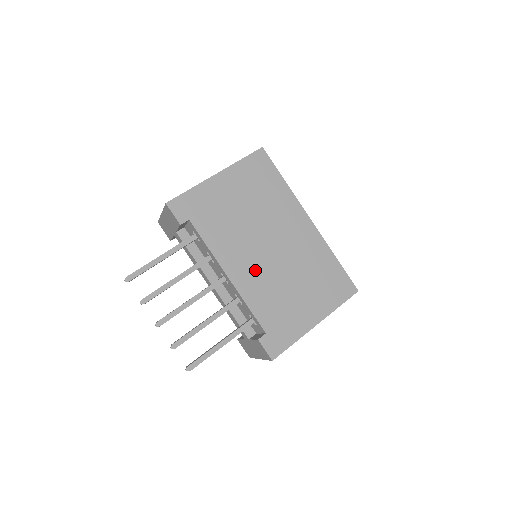
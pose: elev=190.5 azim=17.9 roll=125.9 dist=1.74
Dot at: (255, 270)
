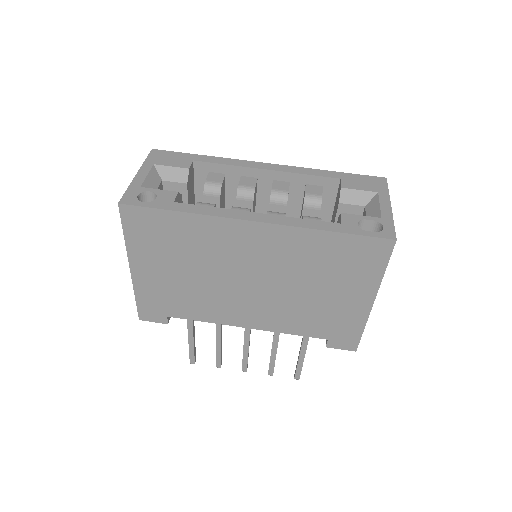
Dot at: (261, 308)
